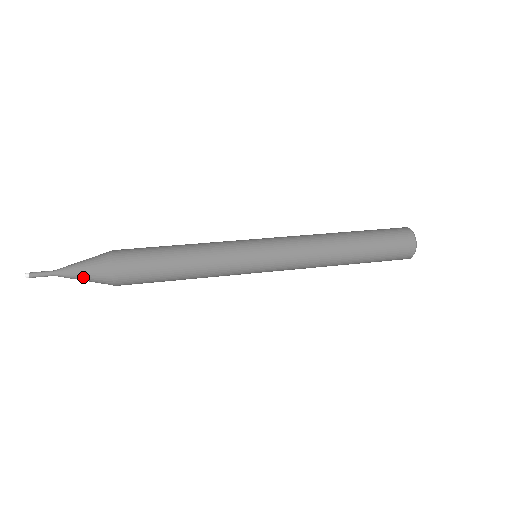
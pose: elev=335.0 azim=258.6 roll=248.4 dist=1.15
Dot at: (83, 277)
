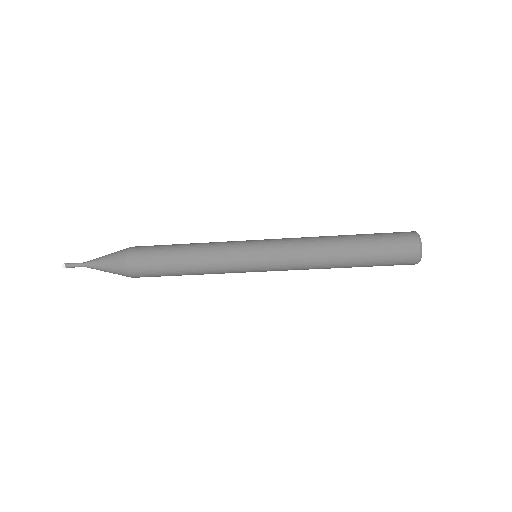
Dot at: (104, 260)
